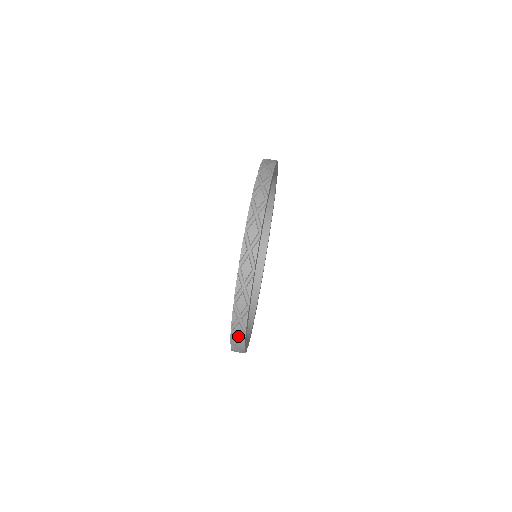
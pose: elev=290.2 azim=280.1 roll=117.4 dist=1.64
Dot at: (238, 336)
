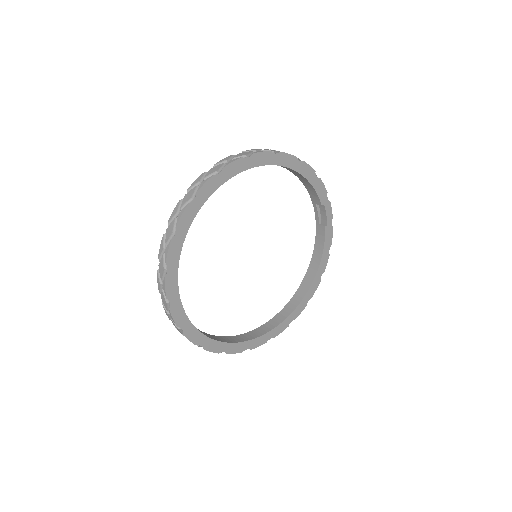
Dot at: (166, 308)
